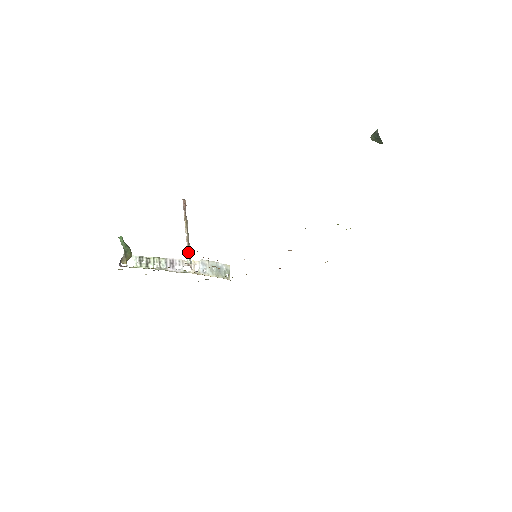
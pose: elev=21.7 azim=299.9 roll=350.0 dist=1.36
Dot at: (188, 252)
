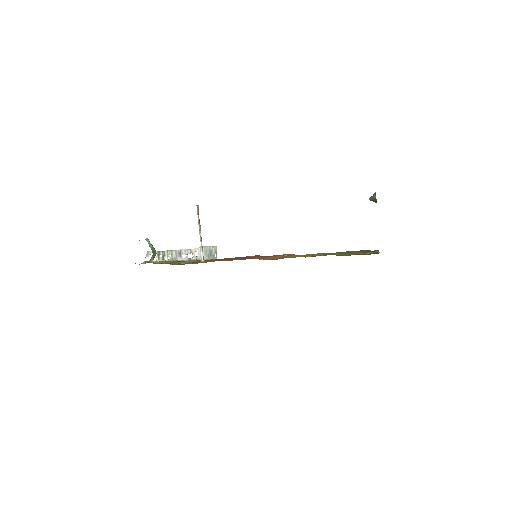
Dot at: (202, 252)
